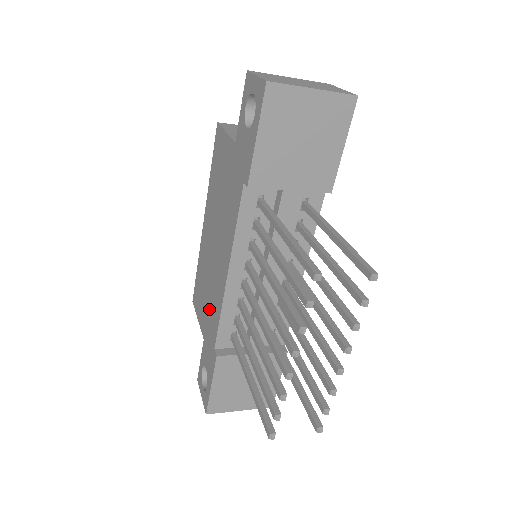
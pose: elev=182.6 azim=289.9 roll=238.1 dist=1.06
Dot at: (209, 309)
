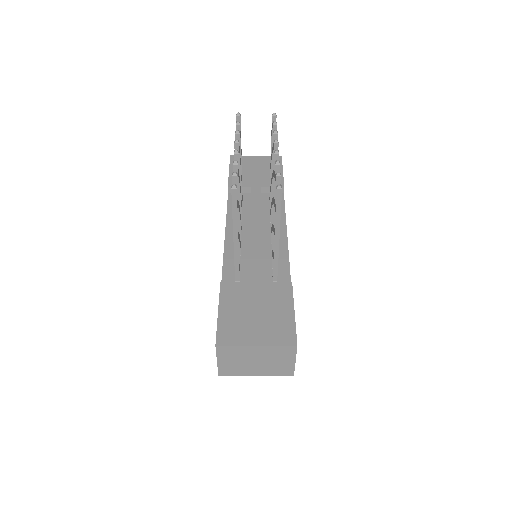
Dot at: occluded
